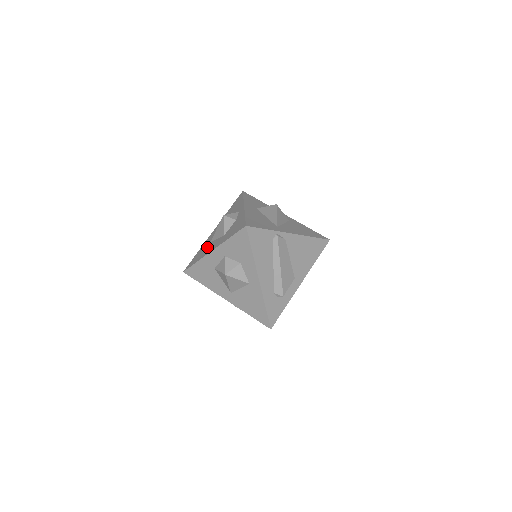
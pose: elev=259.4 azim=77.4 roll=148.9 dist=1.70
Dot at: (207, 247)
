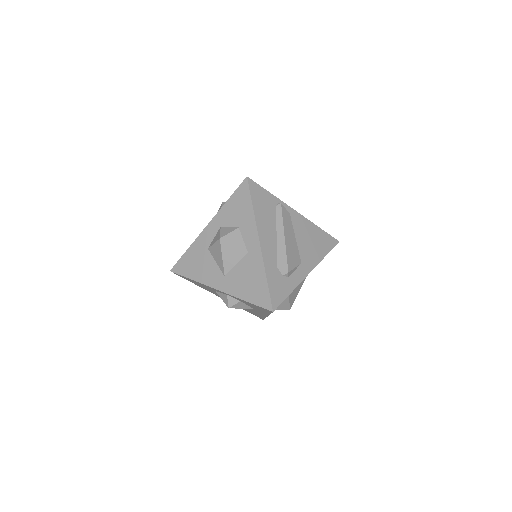
Dot at: occluded
